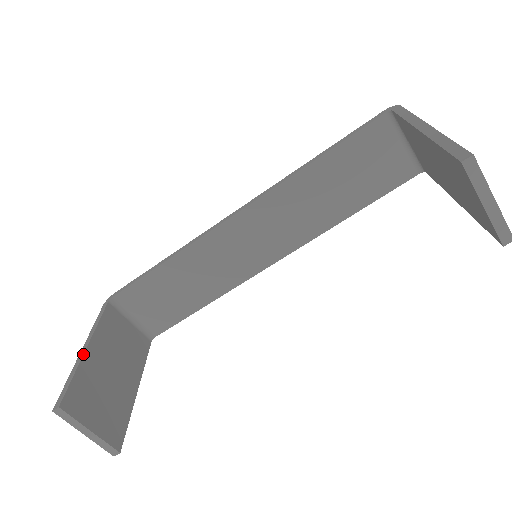
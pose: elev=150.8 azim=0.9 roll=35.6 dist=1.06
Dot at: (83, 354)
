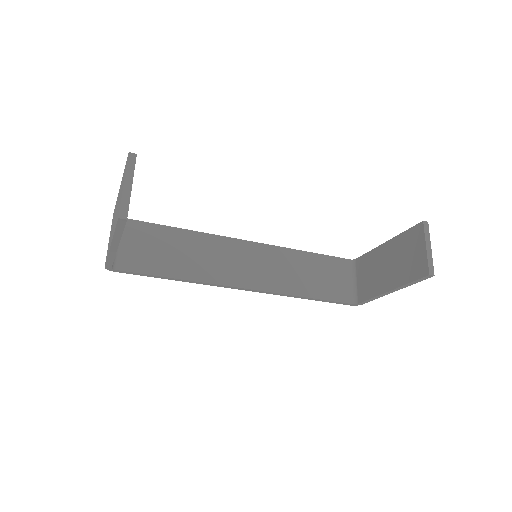
Dot at: occluded
